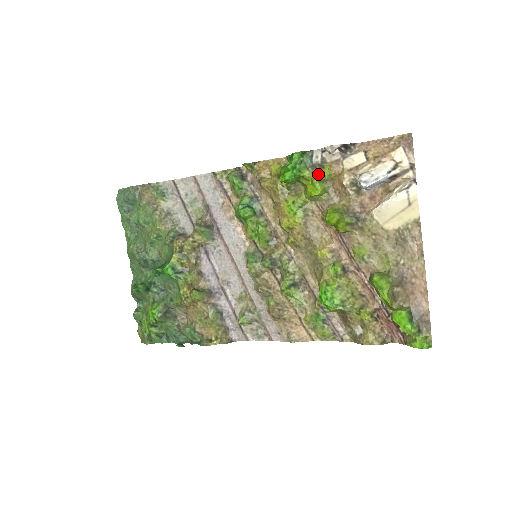
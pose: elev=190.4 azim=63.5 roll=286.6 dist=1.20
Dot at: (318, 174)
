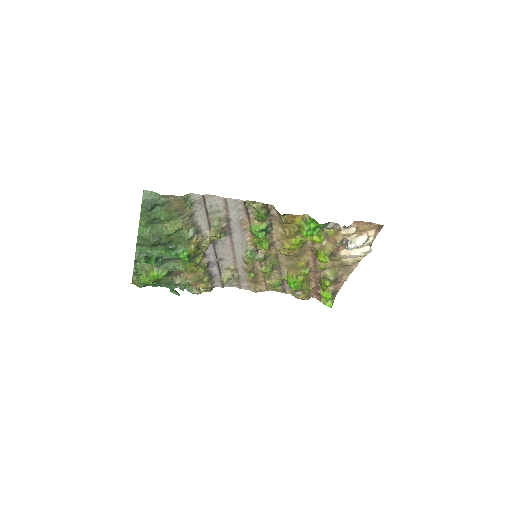
Dot at: (325, 233)
